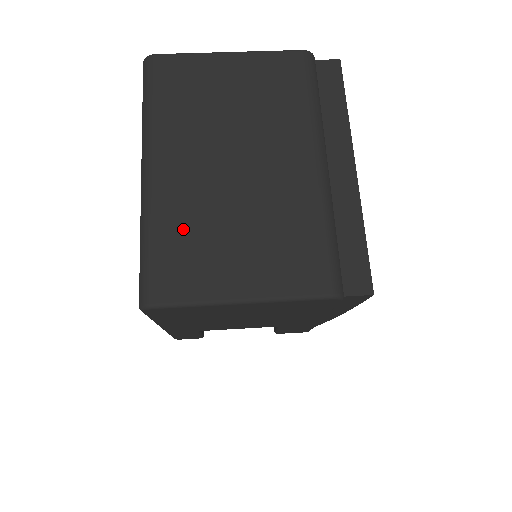
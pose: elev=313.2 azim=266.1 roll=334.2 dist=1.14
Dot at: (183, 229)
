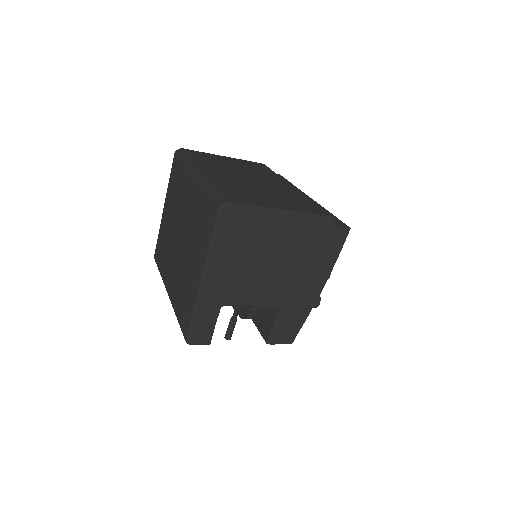
Dot at: (233, 187)
